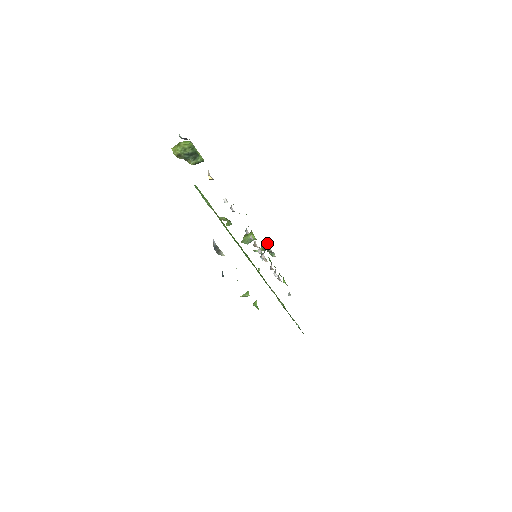
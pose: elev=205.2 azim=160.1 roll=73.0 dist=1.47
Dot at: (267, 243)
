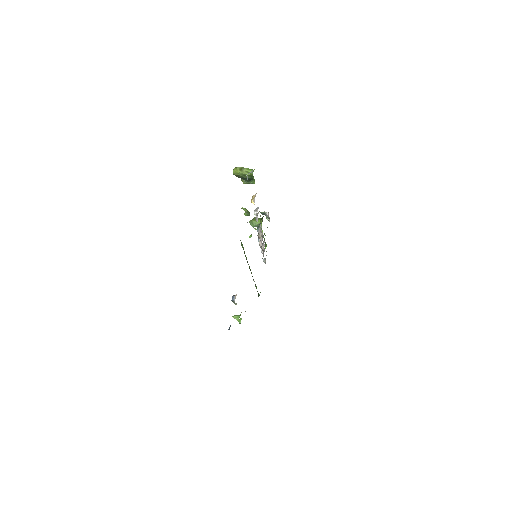
Dot at: (268, 213)
